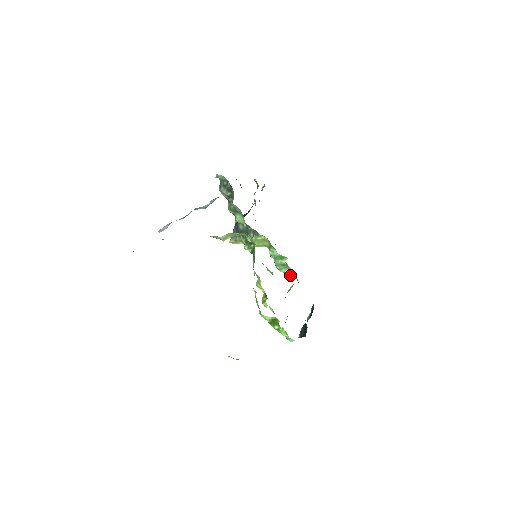
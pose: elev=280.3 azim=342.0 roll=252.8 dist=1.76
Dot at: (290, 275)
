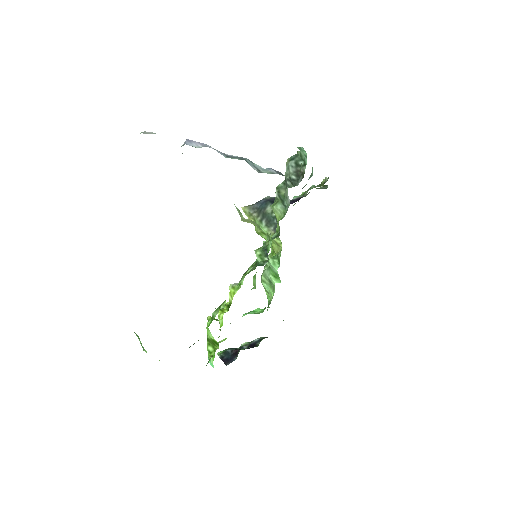
Dot at: (266, 294)
